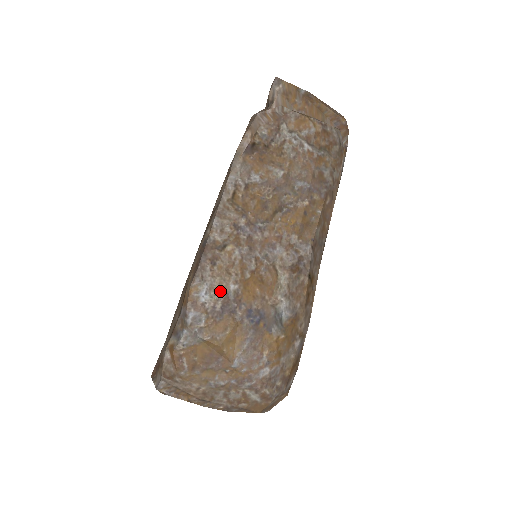
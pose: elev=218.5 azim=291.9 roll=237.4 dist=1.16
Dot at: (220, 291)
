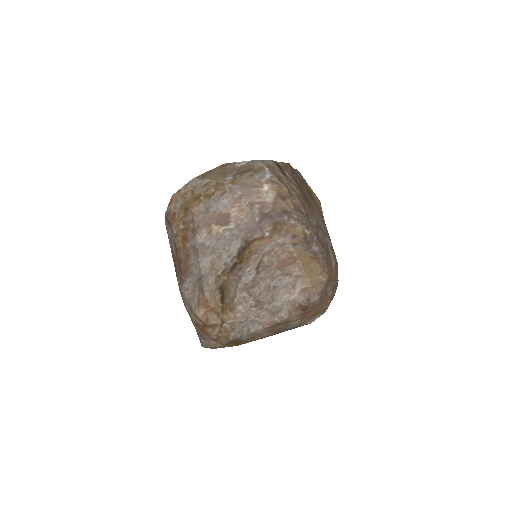
Dot at: occluded
